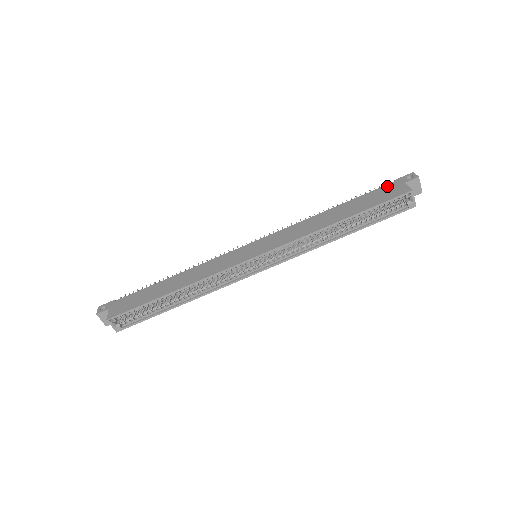
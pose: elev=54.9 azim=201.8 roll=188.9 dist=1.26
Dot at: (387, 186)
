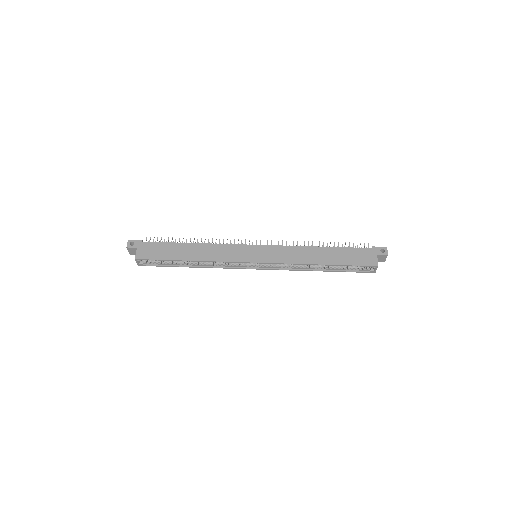
Dot at: (365, 250)
